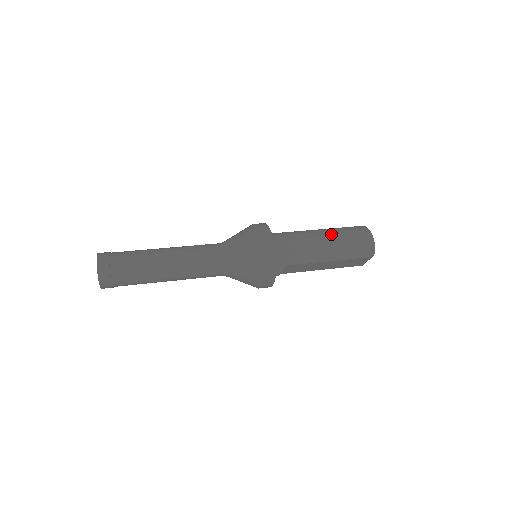
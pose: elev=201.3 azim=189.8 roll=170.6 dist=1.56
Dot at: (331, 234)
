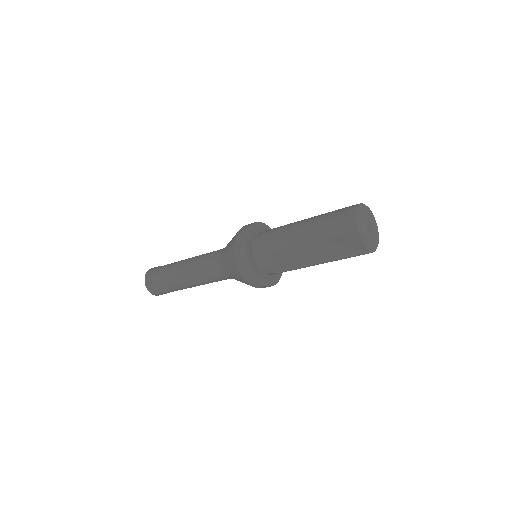
Dot at: (314, 217)
